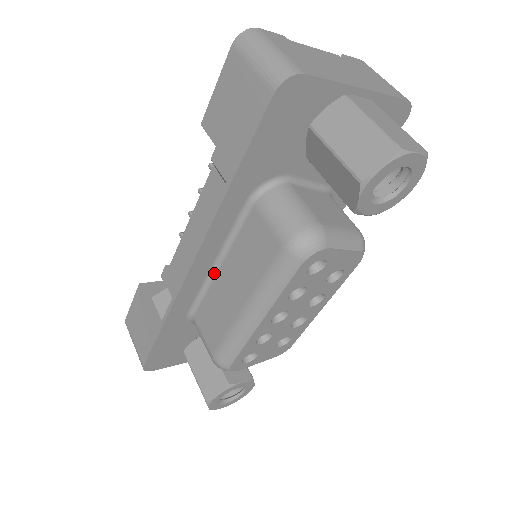
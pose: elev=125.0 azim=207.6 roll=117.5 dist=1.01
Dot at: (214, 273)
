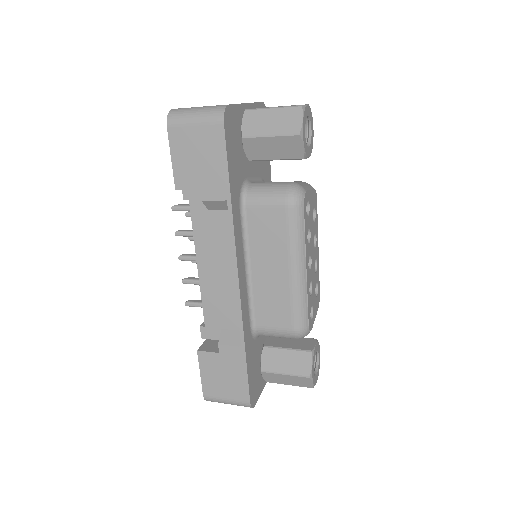
Dot at: (249, 279)
